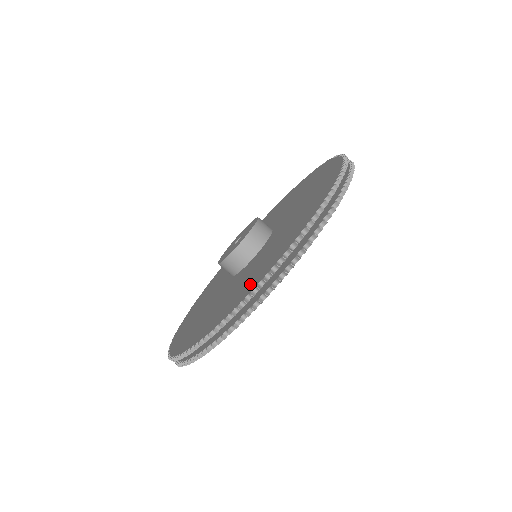
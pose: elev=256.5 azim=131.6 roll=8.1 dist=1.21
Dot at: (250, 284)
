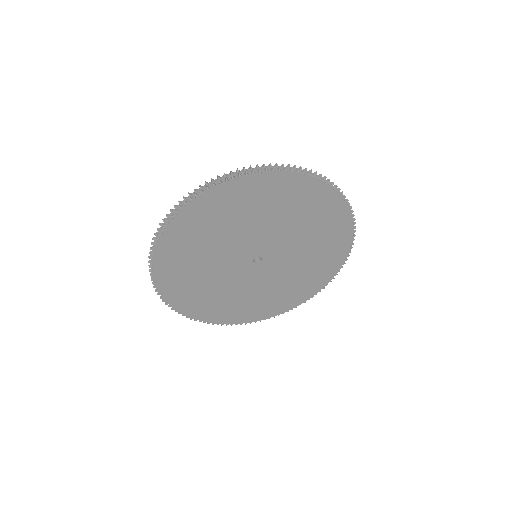
Dot at: occluded
